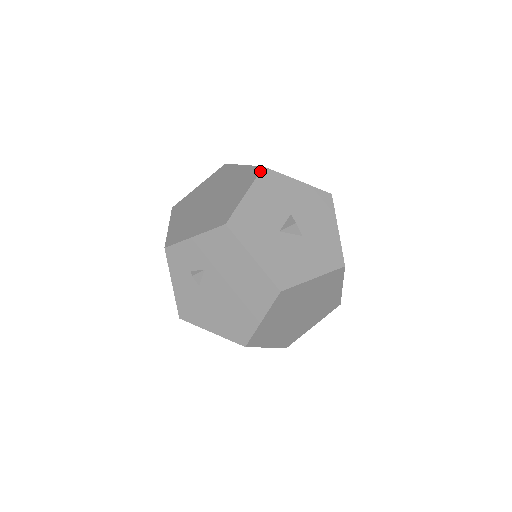
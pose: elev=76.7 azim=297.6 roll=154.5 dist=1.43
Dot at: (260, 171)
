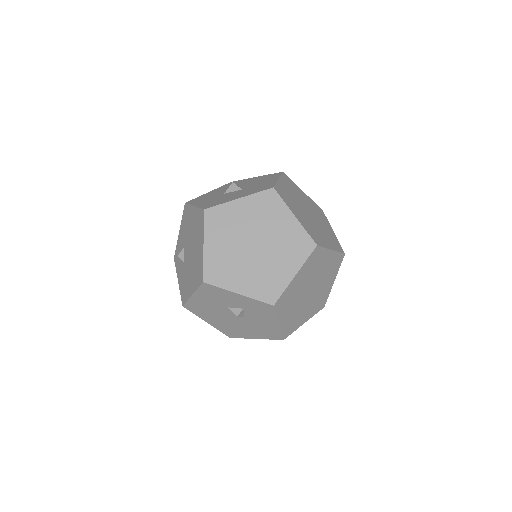
Dot at: occluded
